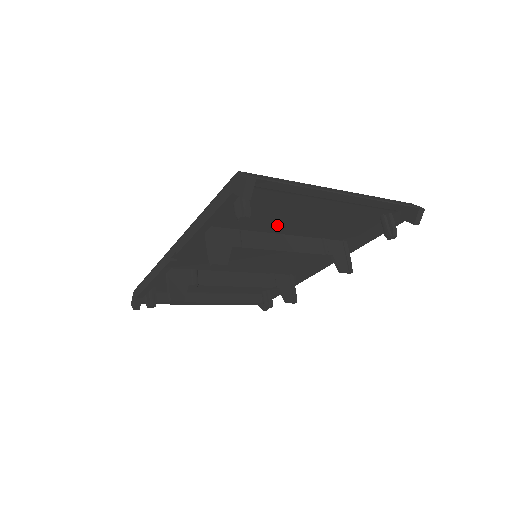
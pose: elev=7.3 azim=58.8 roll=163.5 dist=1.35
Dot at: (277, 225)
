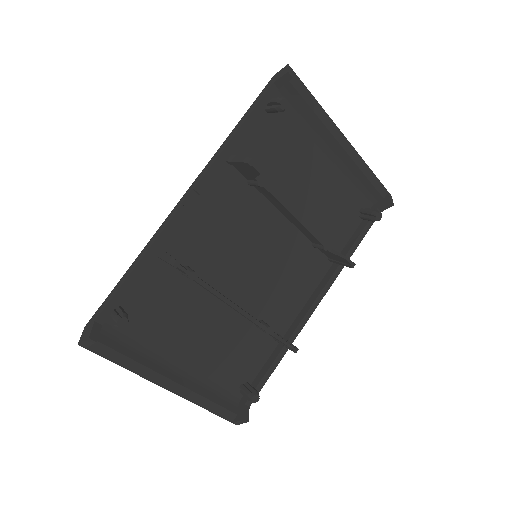
Dot at: (285, 188)
